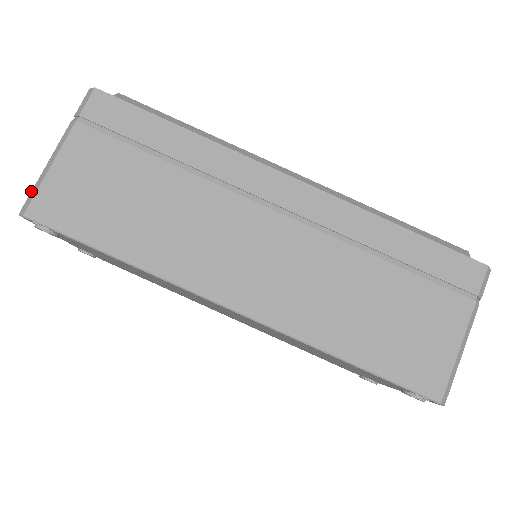
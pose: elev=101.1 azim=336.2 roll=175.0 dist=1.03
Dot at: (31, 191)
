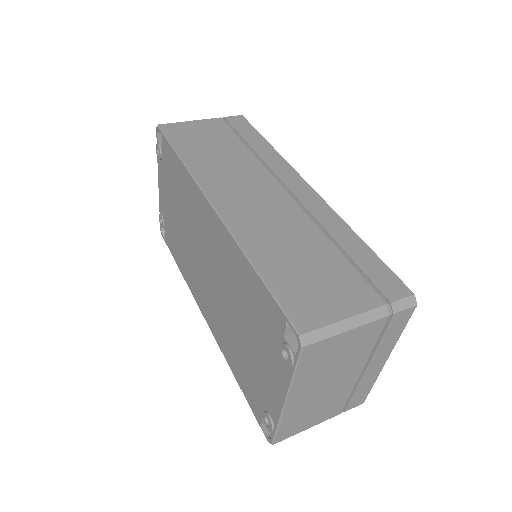
Dot at: occluded
